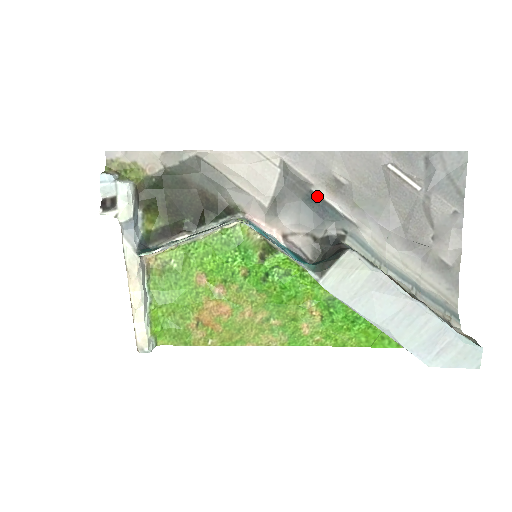
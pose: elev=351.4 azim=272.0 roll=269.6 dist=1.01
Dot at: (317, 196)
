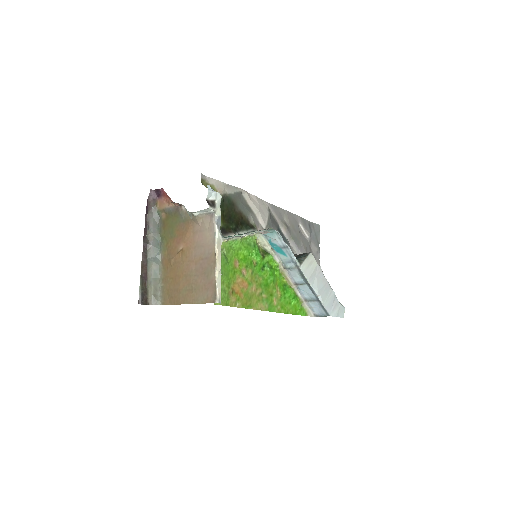
Dot at: (280, 230)
